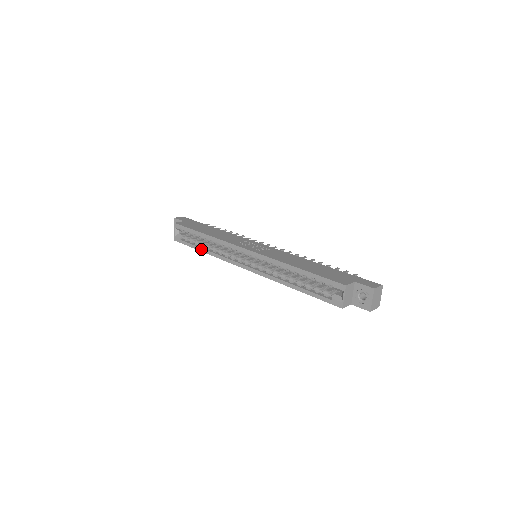
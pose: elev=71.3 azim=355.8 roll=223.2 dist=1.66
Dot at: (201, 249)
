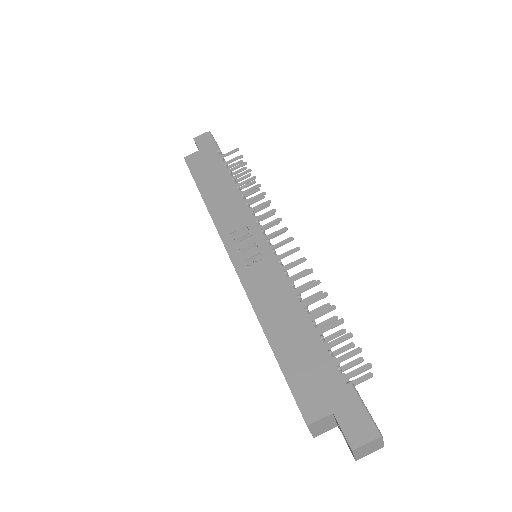
Dot at: occluded
